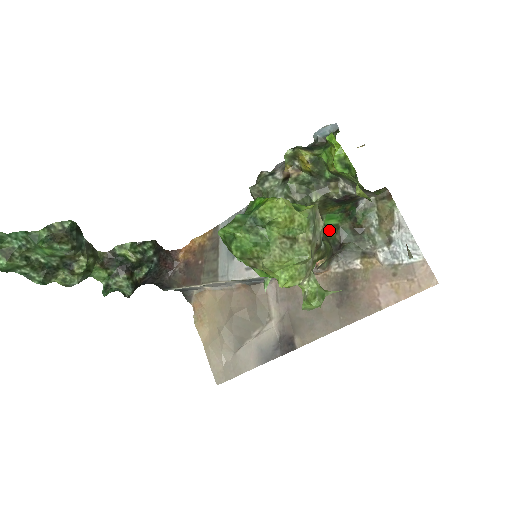
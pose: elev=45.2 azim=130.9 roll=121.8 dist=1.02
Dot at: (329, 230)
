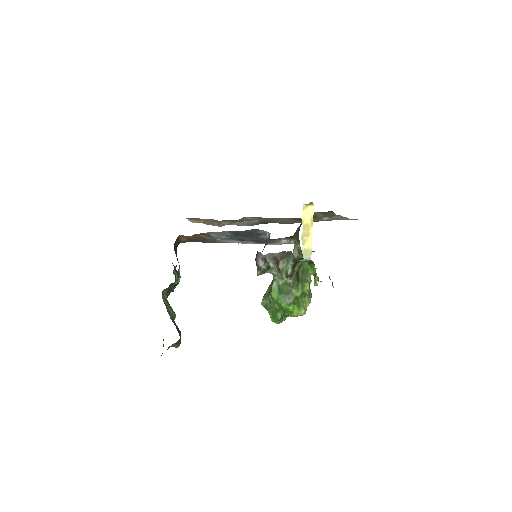
Dot at: (295, 232)
